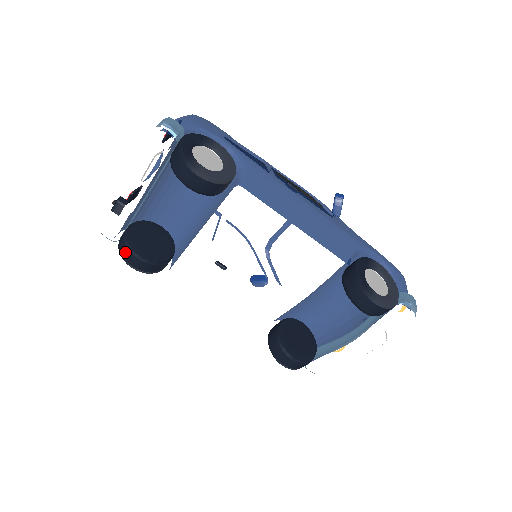
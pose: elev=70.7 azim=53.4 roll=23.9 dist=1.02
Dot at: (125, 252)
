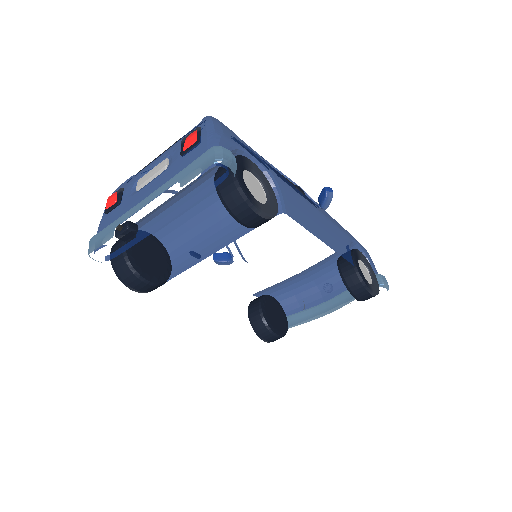
Dot at: (129, 278)
